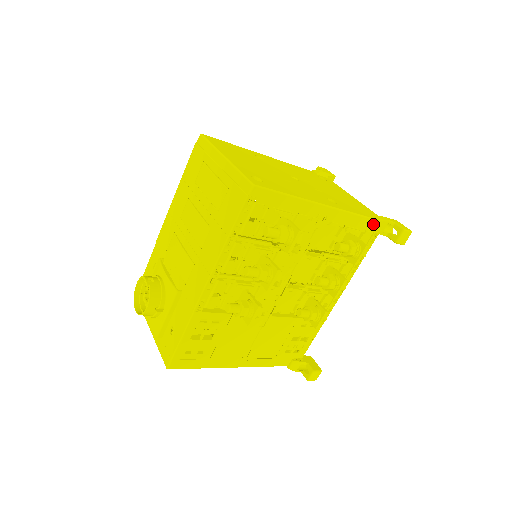
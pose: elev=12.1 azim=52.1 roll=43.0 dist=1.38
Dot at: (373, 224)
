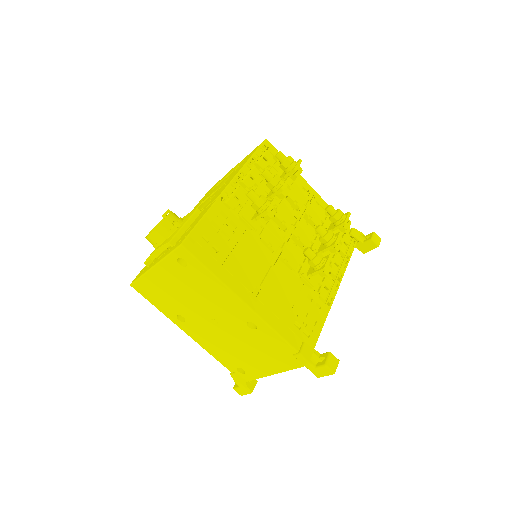
Dot at: (350, 231)
